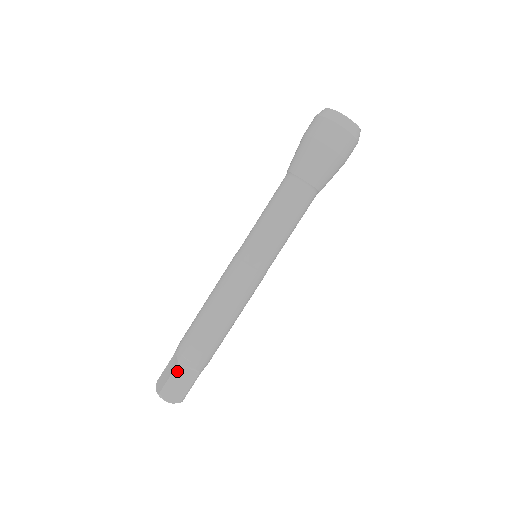
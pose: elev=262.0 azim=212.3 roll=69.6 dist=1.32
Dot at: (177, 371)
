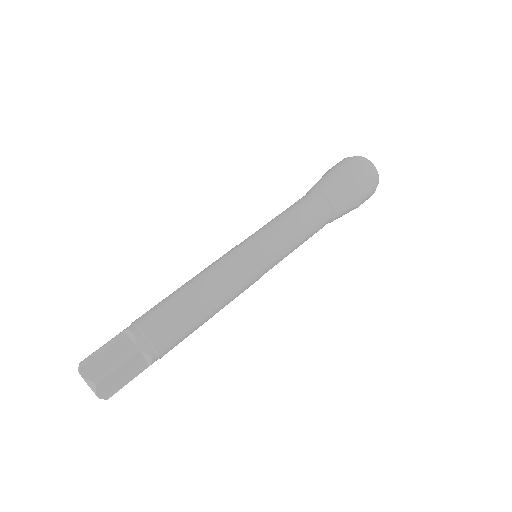
Dot at: (115, 337)
